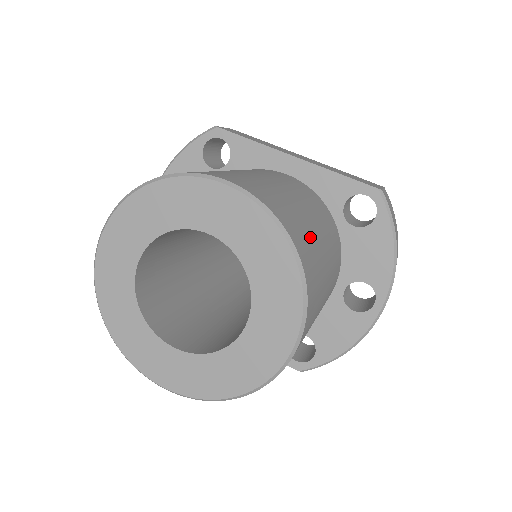
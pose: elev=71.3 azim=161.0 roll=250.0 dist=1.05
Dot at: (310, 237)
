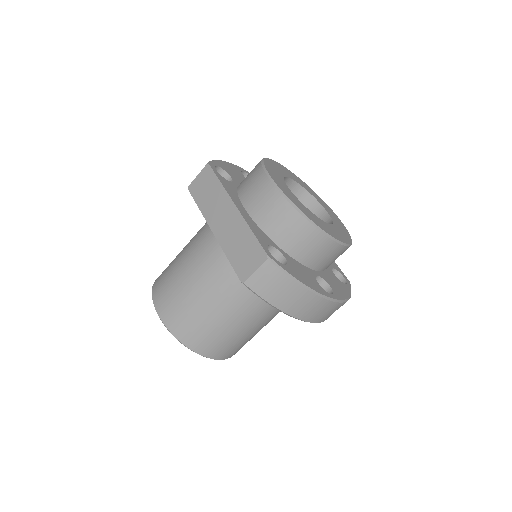
Dot at: (201, 324)
